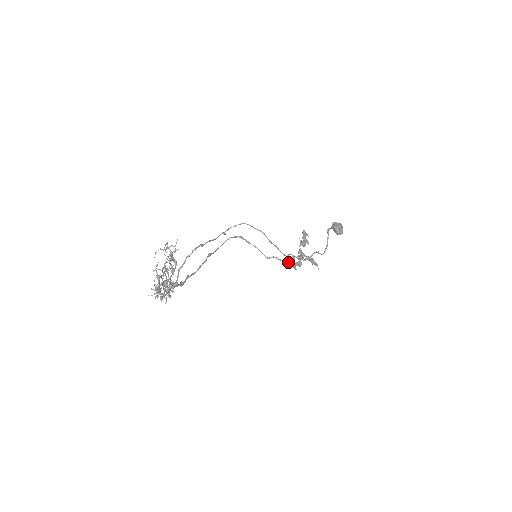
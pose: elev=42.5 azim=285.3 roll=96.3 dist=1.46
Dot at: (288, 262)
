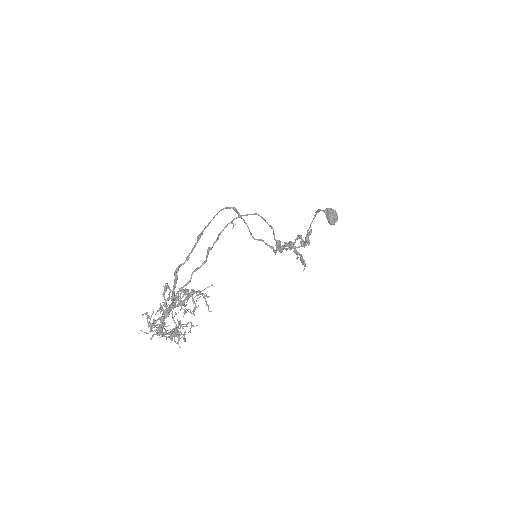
Dot at: (273, 247)
